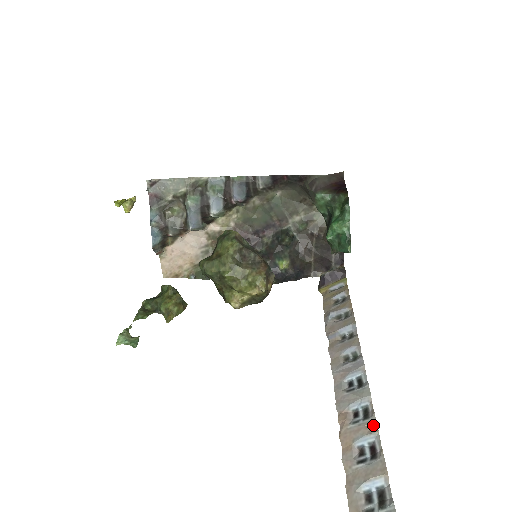
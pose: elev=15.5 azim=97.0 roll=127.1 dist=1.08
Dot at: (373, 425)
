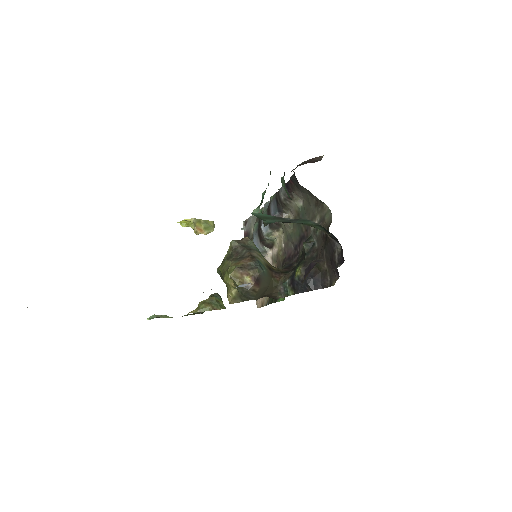
Dot at: occluded
